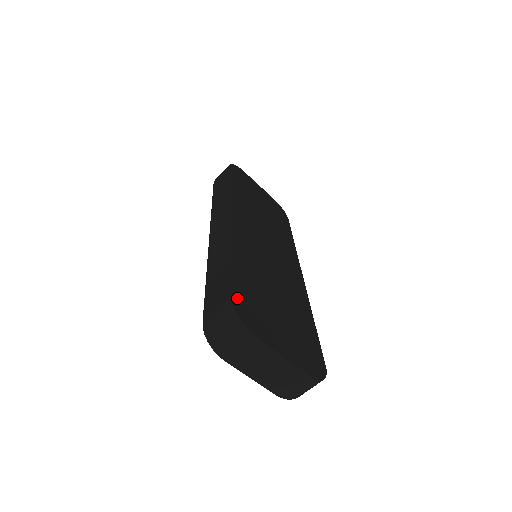
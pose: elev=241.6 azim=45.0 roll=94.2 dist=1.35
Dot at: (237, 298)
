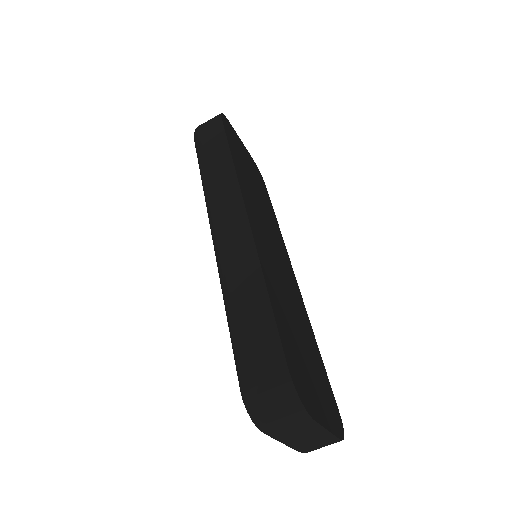
Dot at: (291, 367)
